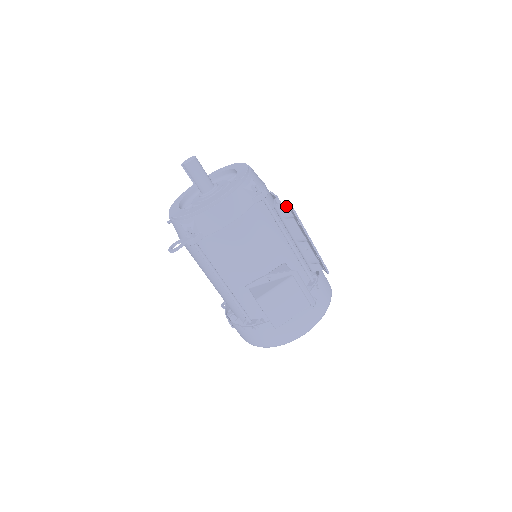
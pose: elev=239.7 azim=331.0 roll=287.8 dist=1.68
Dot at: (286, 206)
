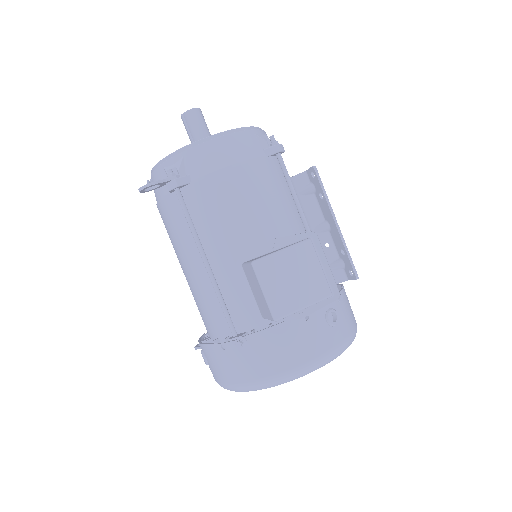
Dot at: (306, 176)
